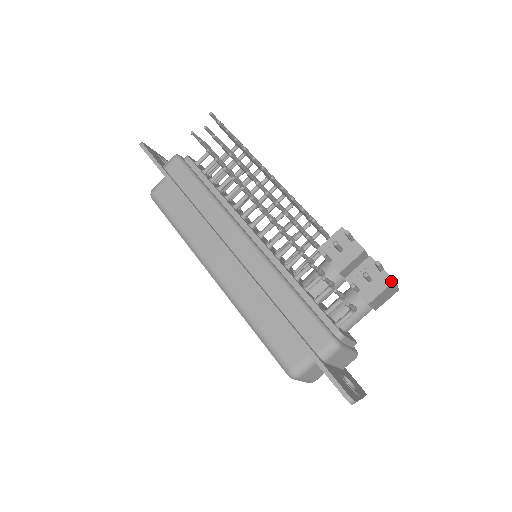
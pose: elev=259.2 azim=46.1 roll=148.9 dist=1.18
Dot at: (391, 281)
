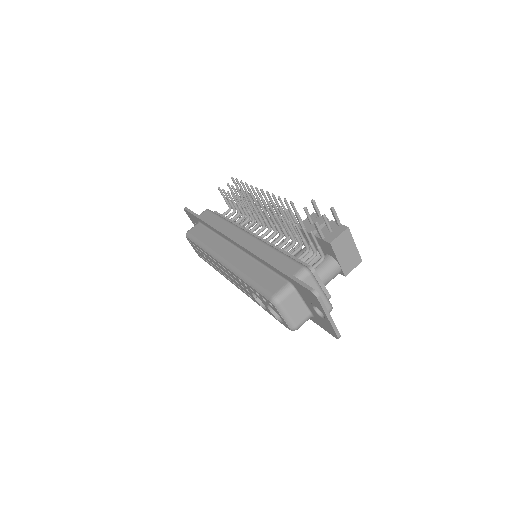
Dot at: (346, 228)
